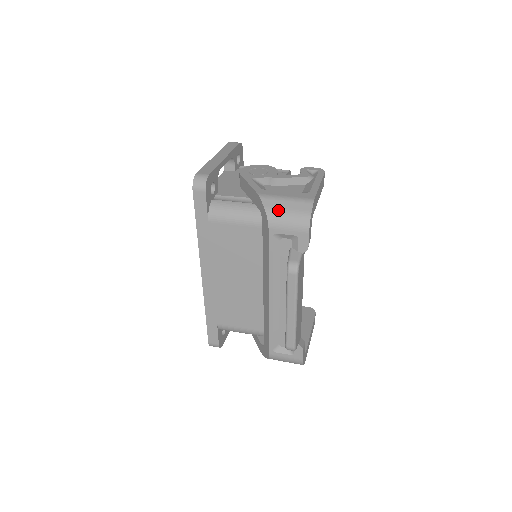
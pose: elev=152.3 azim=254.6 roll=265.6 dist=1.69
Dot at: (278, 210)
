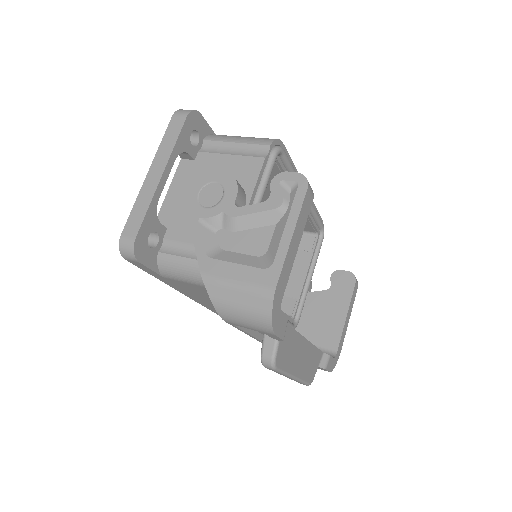
Dot at: (228, 306)
